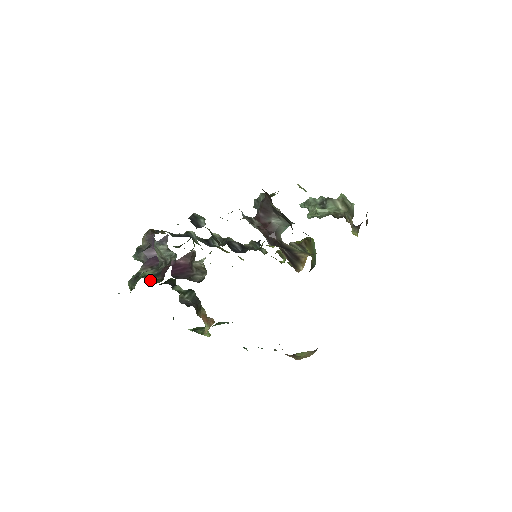
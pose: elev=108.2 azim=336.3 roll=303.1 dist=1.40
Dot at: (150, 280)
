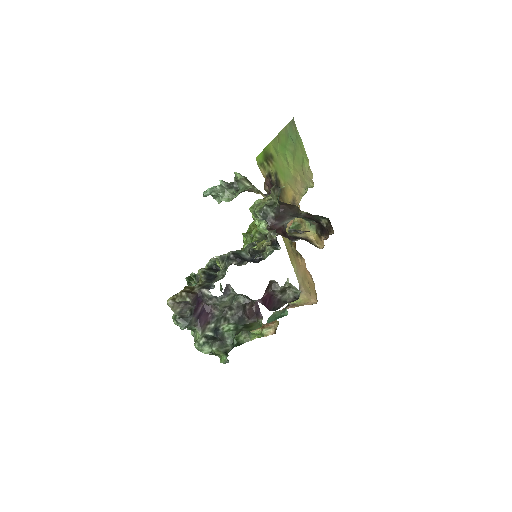
Dot at: (250, 329)
